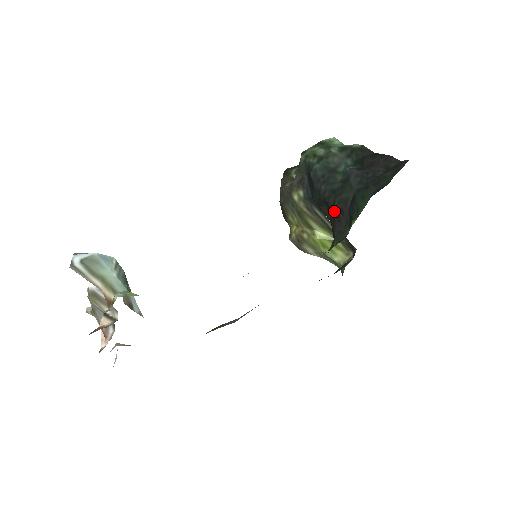
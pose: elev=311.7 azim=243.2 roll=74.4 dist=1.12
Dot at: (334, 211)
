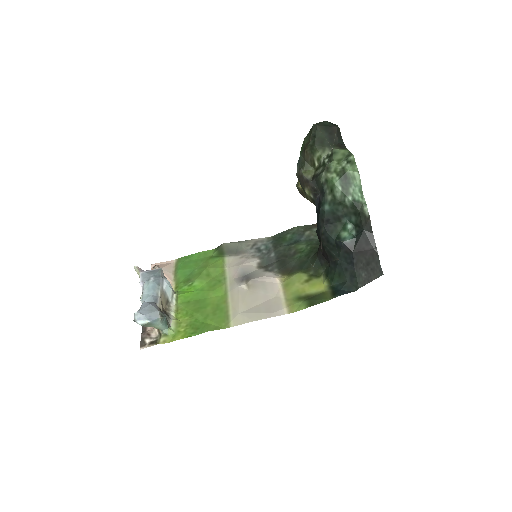
Dot at: (323, 250)
